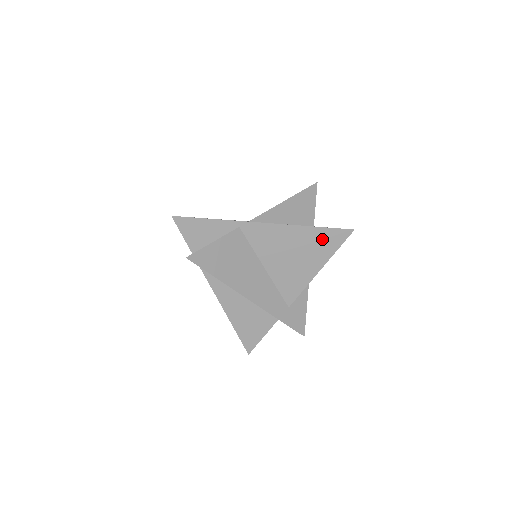
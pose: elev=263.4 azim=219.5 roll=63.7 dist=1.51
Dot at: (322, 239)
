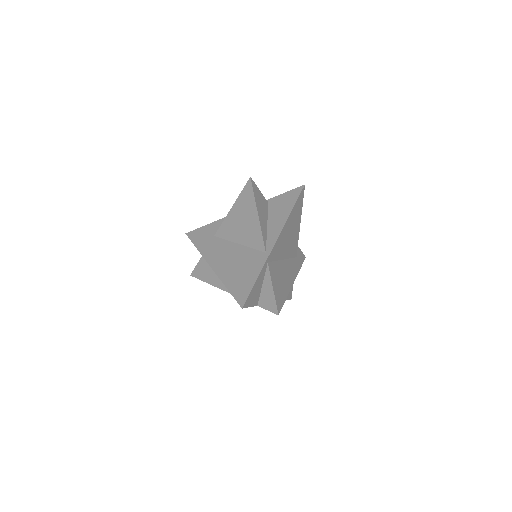
Dot at: (296, 210)
